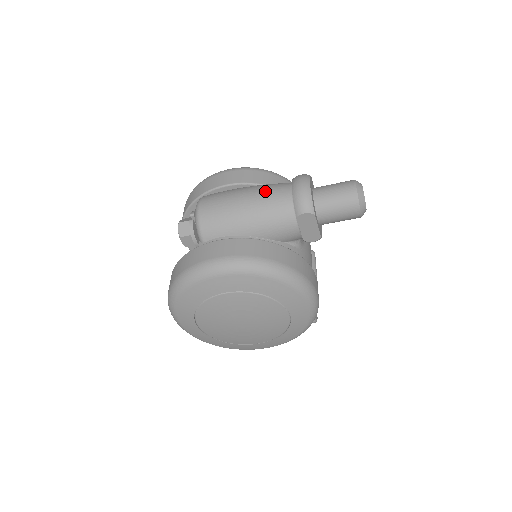
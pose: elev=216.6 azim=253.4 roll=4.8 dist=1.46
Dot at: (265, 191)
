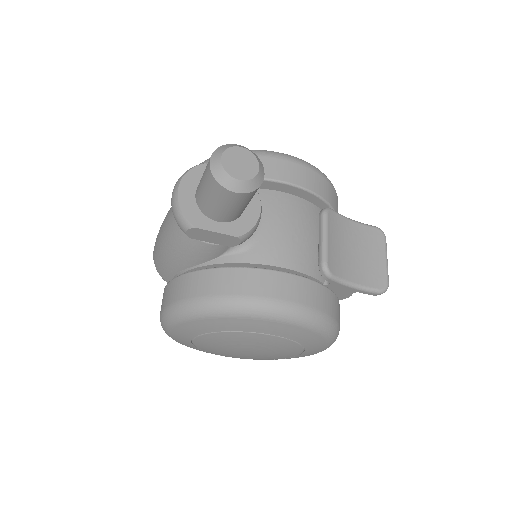
Dot at: (167, 215)
